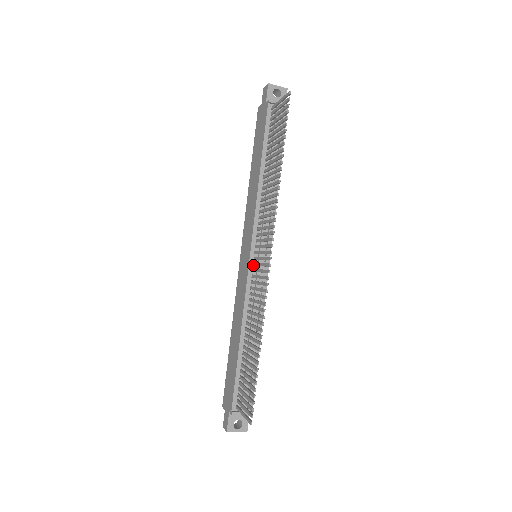
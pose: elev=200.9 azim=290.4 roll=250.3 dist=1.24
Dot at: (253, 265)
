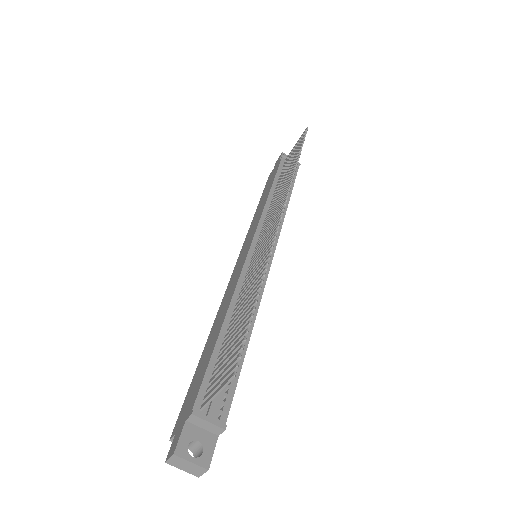
Dot at: (253, 253)
